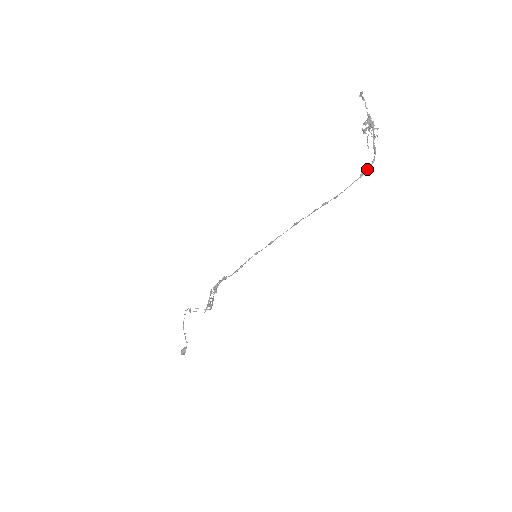
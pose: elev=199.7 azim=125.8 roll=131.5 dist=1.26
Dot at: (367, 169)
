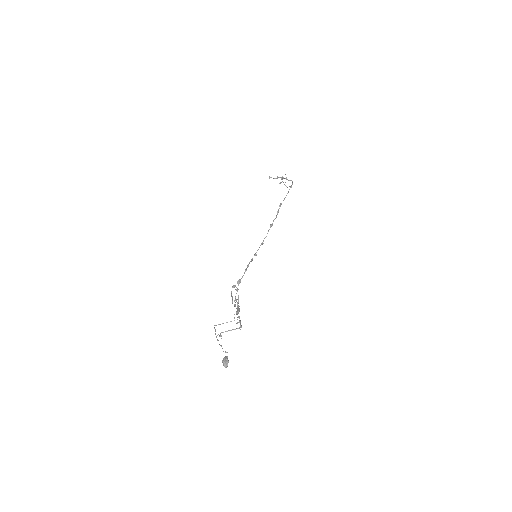
Dot at: occluded
